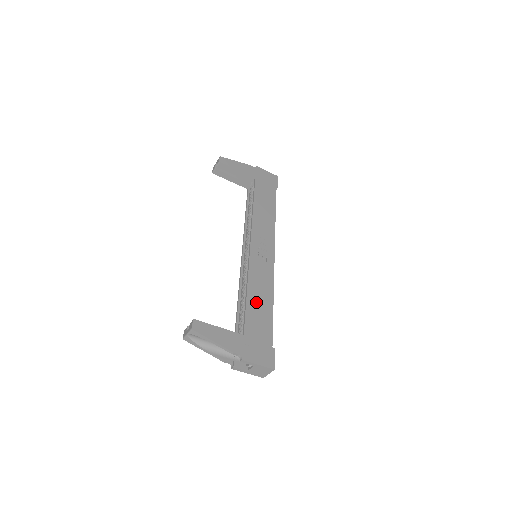
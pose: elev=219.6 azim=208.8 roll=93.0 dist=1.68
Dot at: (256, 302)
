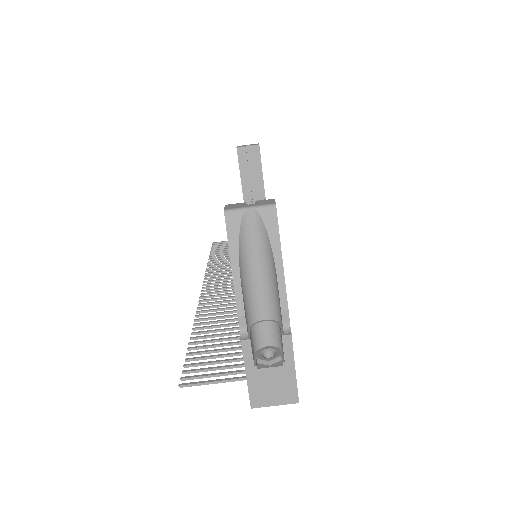
Dot at: occluded
